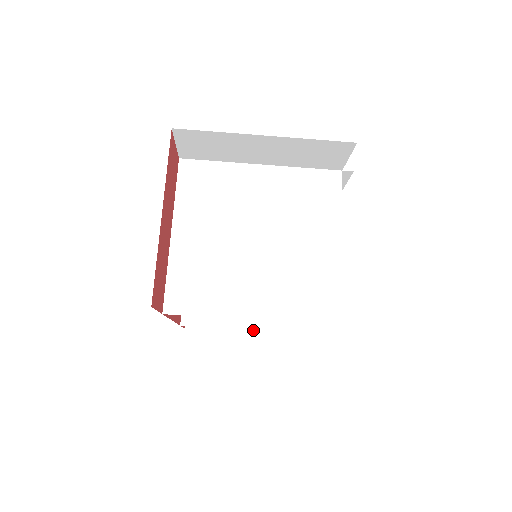
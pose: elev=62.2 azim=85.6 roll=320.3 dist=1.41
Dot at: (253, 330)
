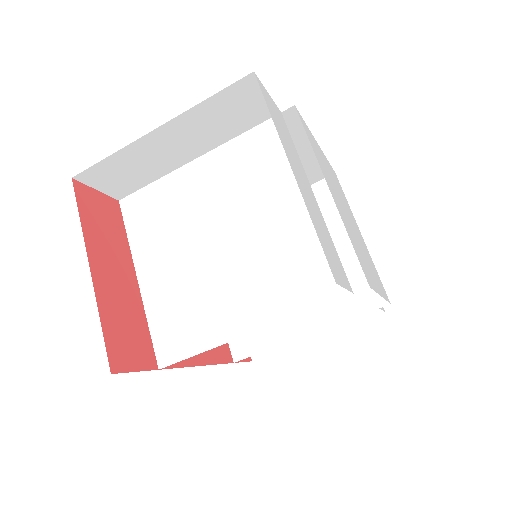
Dot at: (322, 332)
